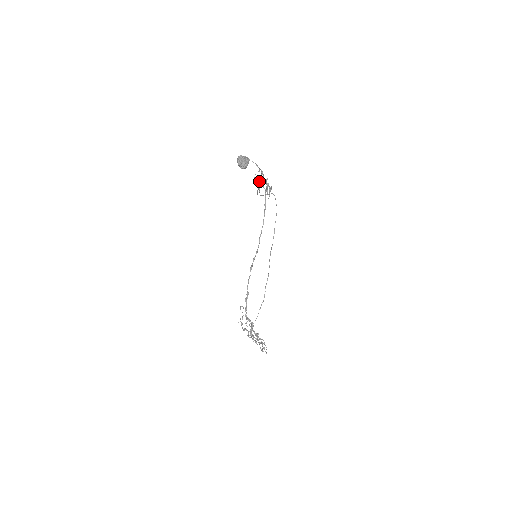
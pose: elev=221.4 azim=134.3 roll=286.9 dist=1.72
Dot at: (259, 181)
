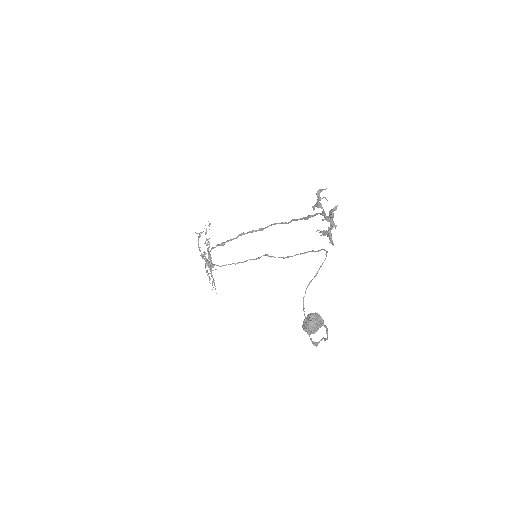
Dot at: (324, 197)
